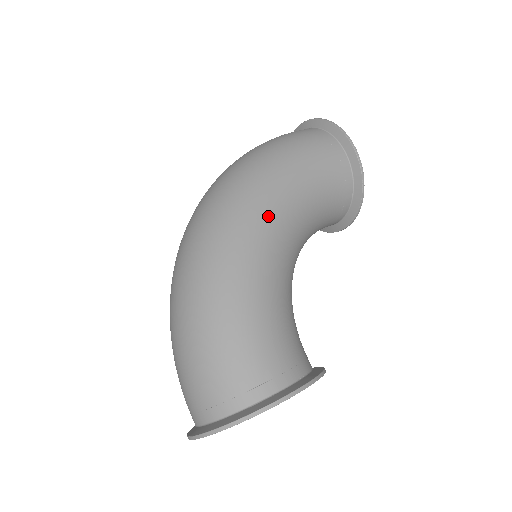
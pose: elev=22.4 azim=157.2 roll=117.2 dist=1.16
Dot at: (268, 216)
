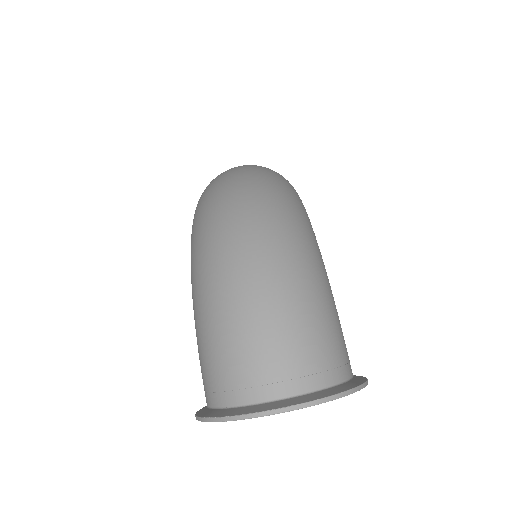
Dot at: occluded
